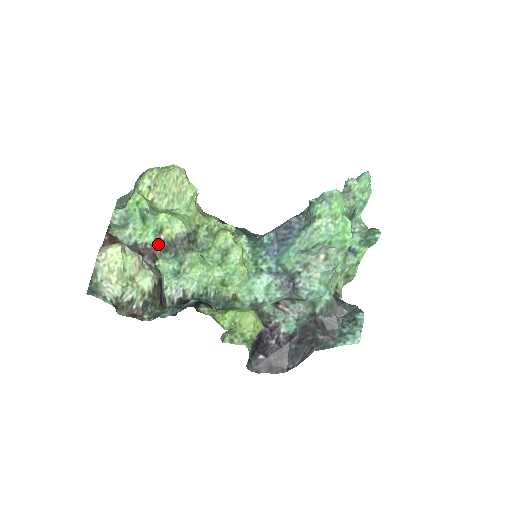
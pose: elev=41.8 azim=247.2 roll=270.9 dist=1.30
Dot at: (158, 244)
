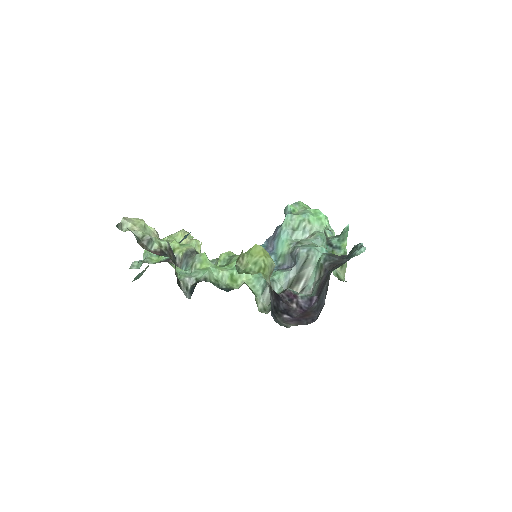
Dot at: occluded
